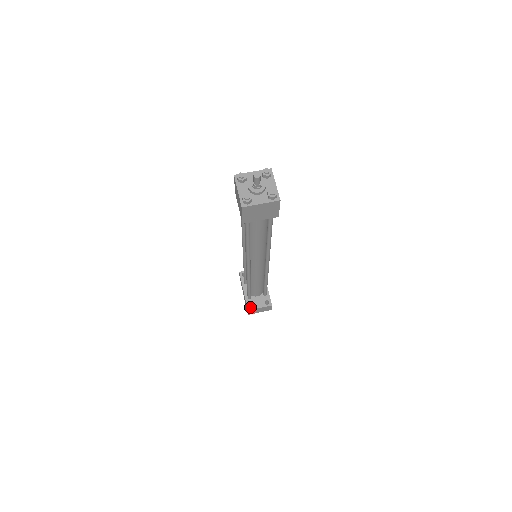
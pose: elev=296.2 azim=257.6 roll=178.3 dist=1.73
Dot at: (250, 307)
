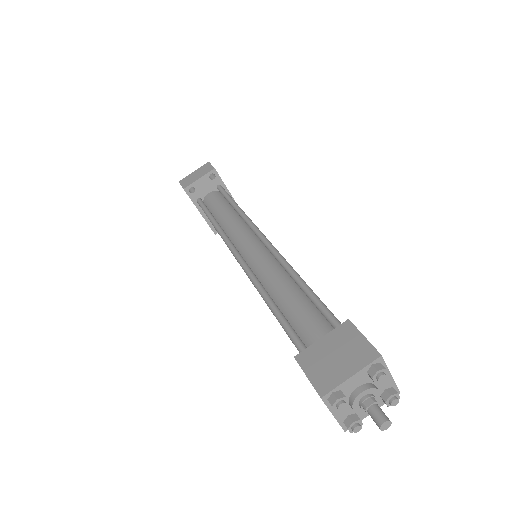
Dot at: occluded
